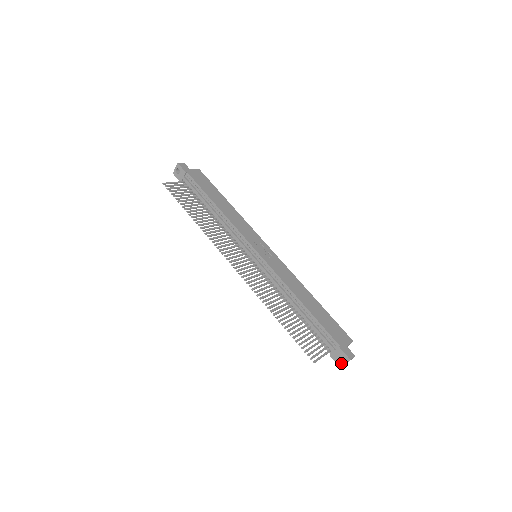
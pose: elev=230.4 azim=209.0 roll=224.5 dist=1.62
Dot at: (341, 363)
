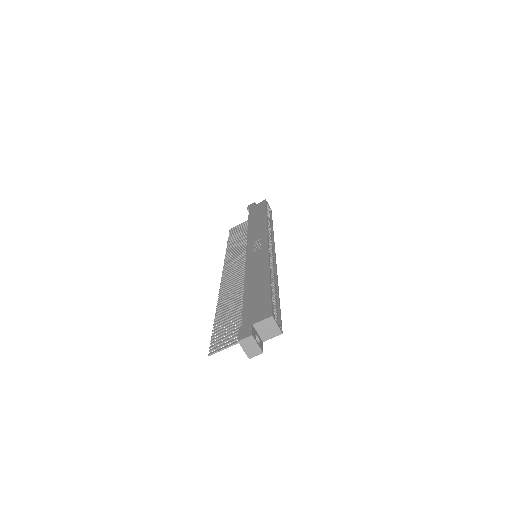
Dot at: (246, 350)
